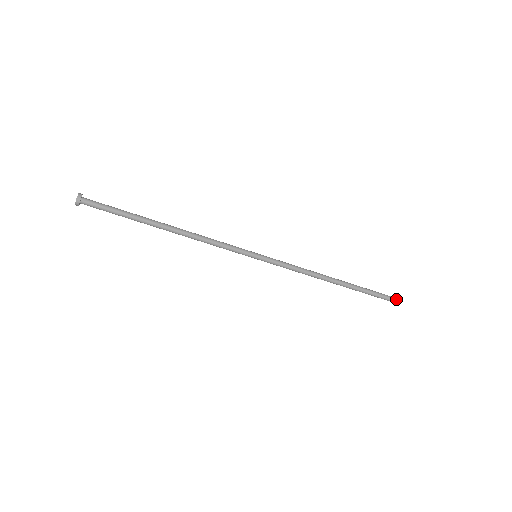
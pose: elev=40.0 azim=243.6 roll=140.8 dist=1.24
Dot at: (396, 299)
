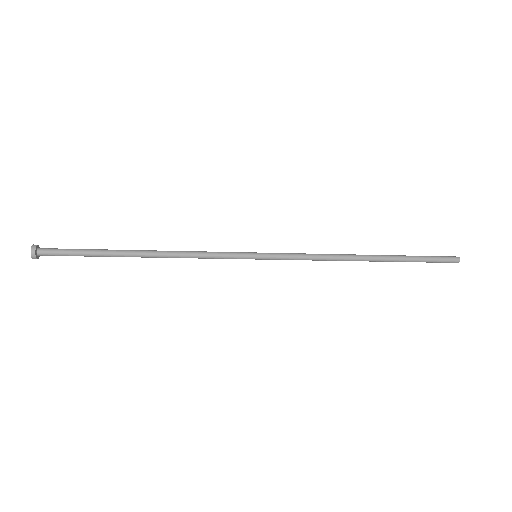
Dot at: (451, 259)
